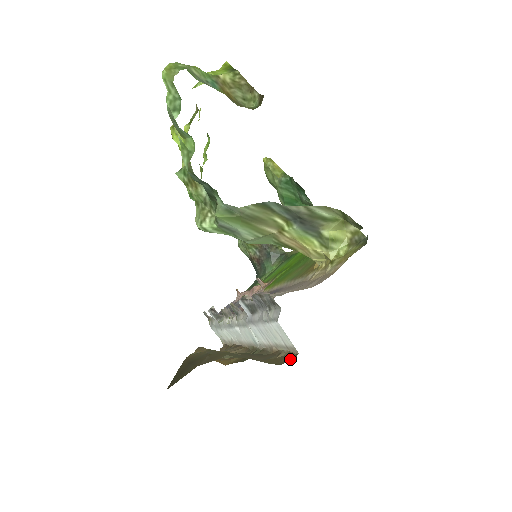
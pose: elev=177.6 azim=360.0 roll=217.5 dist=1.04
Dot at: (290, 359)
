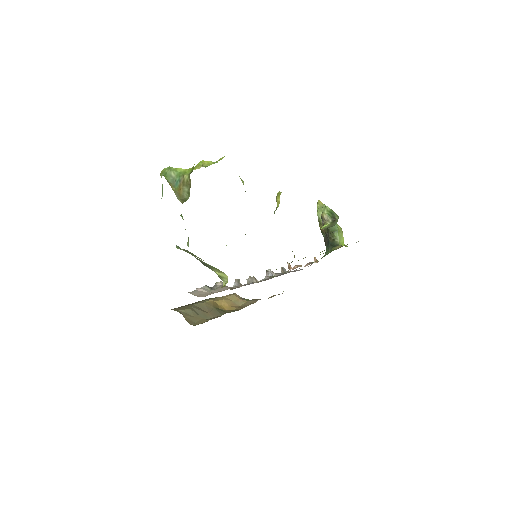
Dot at: occluded
